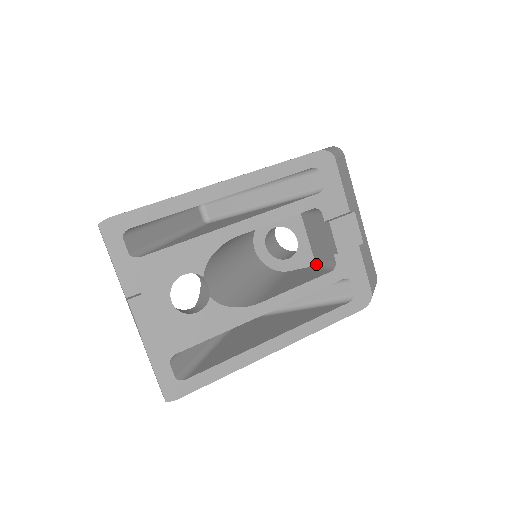
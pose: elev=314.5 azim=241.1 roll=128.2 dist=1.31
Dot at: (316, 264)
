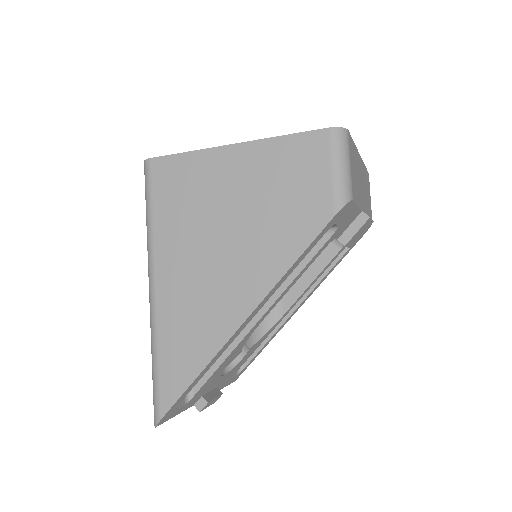
Dot at: occluded
